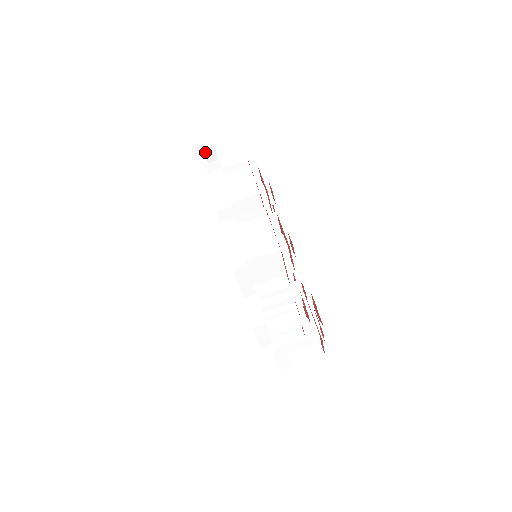
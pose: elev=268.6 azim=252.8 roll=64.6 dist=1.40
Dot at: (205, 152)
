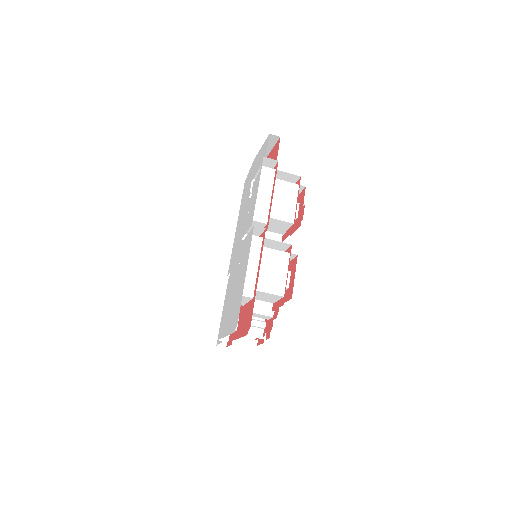
Dot at: (269, 136)
